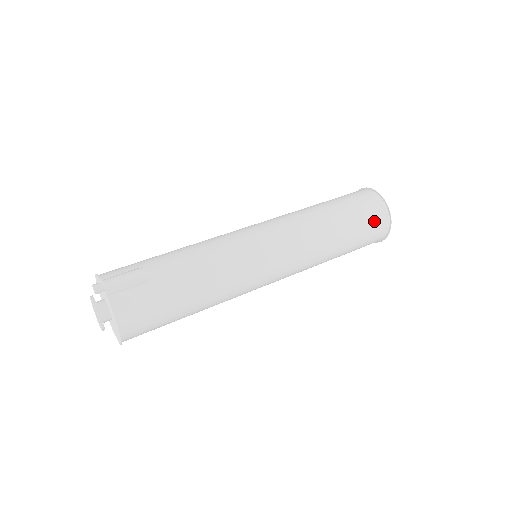
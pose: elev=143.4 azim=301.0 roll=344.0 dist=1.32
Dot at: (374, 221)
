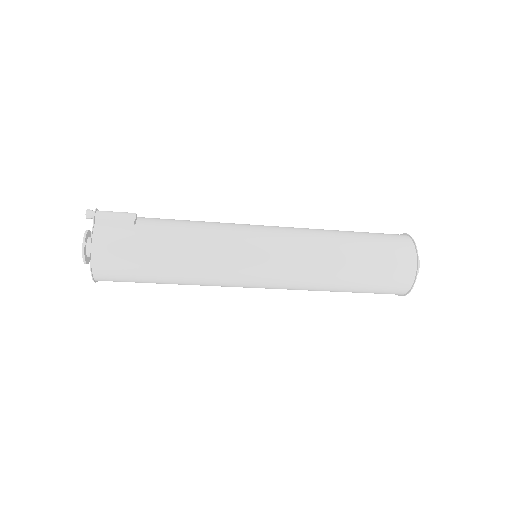
Dot at: (395, 258)
